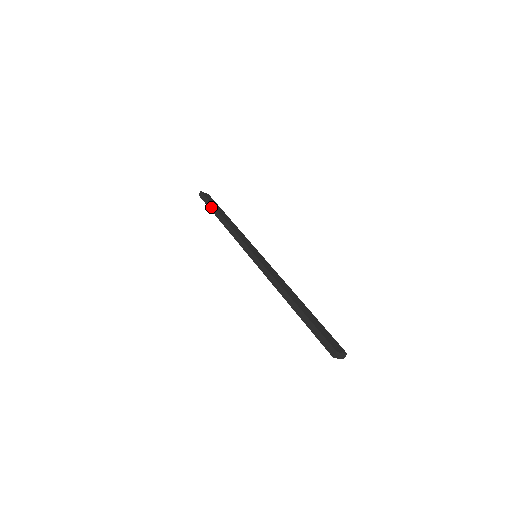
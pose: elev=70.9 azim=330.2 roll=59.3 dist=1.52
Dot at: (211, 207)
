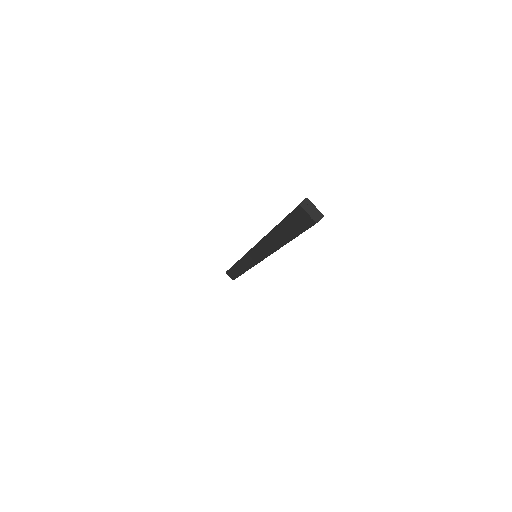
Dot at: occluded
